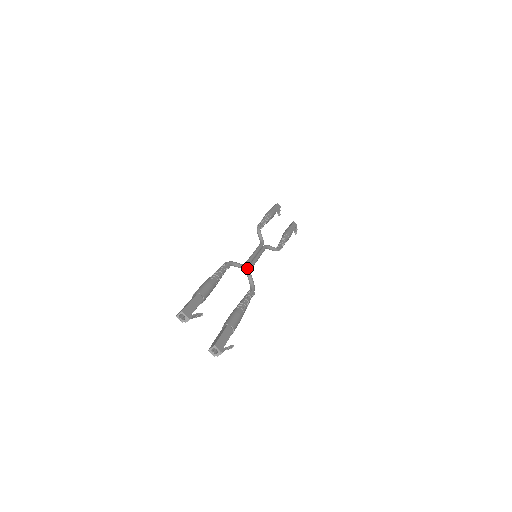
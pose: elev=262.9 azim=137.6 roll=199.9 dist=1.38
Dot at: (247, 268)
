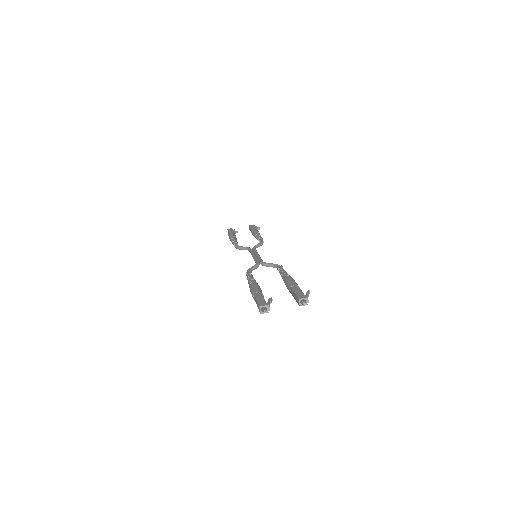
Dot at: occluded
